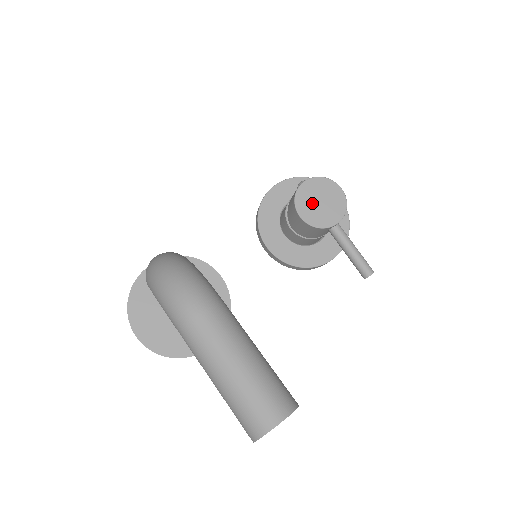
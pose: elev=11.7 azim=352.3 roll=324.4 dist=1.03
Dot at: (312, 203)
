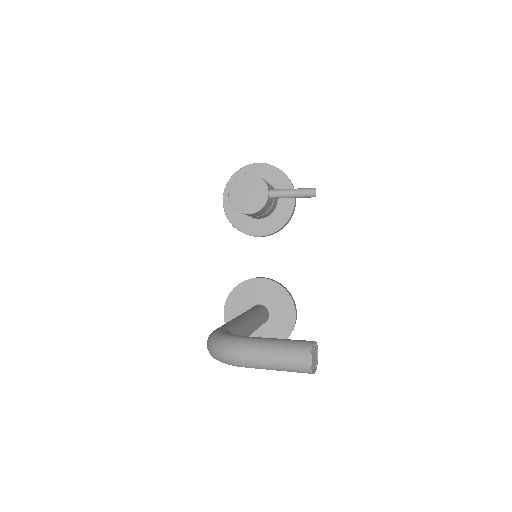
Dot at: (245, 200)
